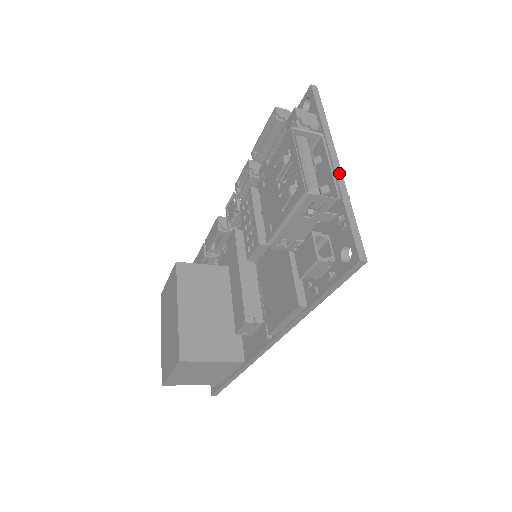
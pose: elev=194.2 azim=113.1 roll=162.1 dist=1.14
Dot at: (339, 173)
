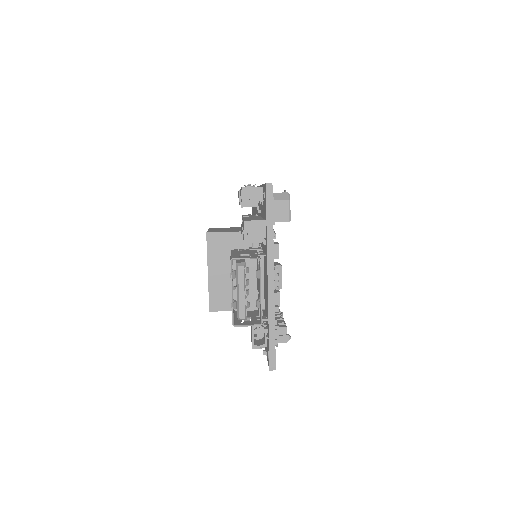
Dot at: (271, 292)
